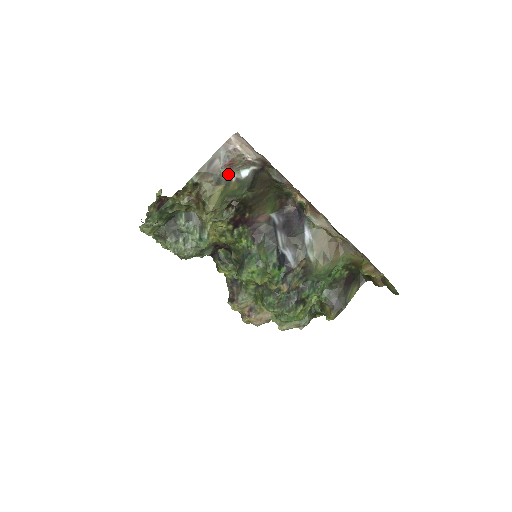
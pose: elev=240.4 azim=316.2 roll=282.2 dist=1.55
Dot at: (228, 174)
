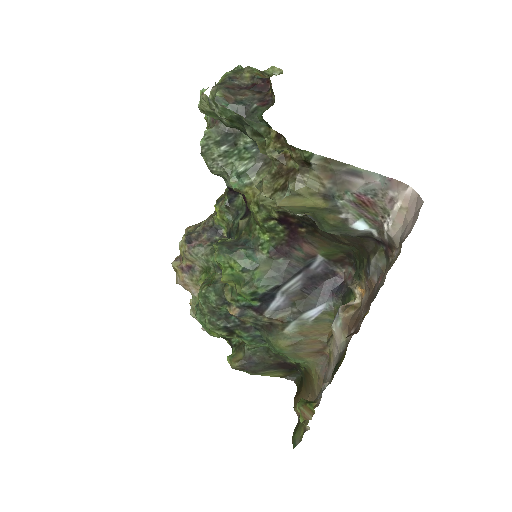
Dot at: (347, 205)
